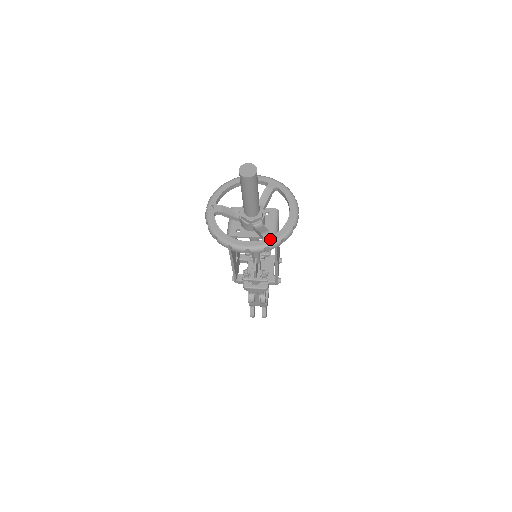
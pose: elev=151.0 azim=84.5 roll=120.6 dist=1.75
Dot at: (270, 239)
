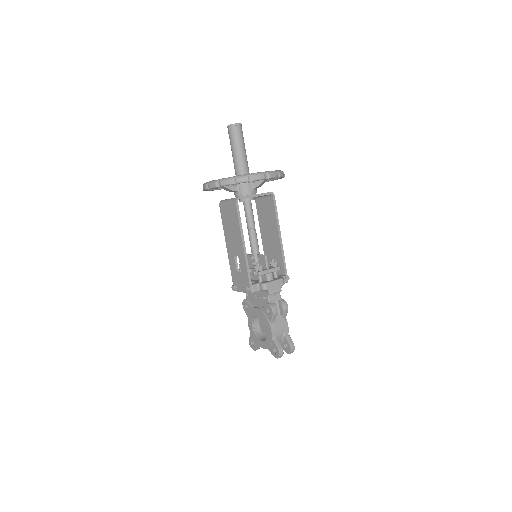
Dot at: occluded
